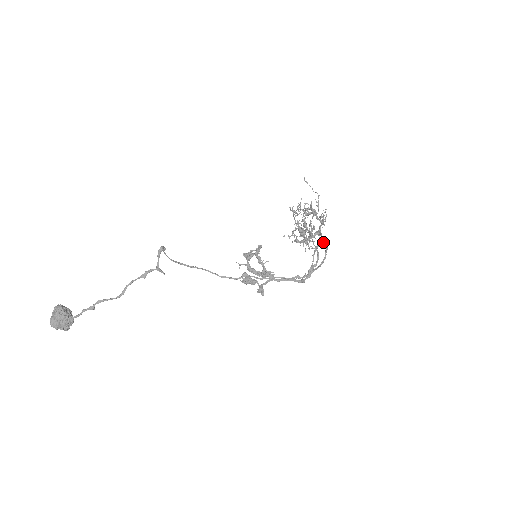
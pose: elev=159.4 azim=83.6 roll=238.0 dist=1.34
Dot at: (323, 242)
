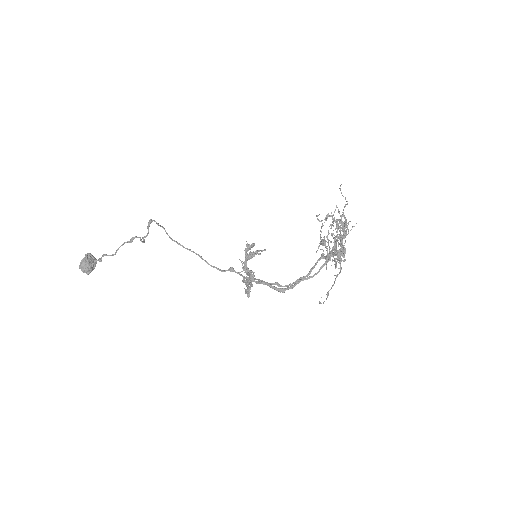
Dot at: (327, 256)
